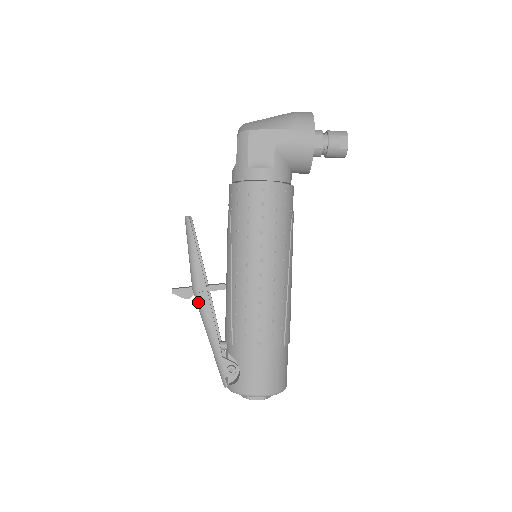
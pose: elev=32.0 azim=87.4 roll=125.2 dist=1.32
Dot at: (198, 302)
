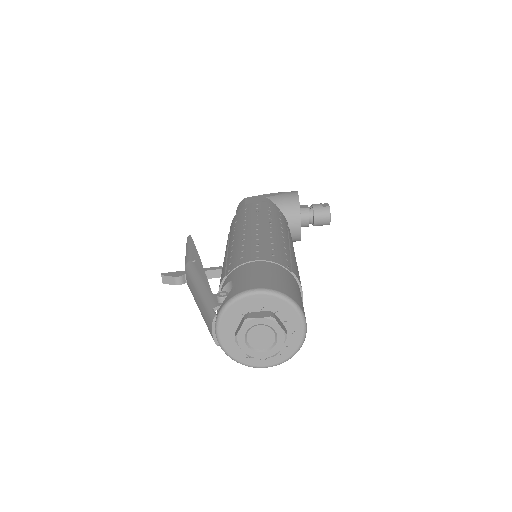
Dot at: (189, 268)
